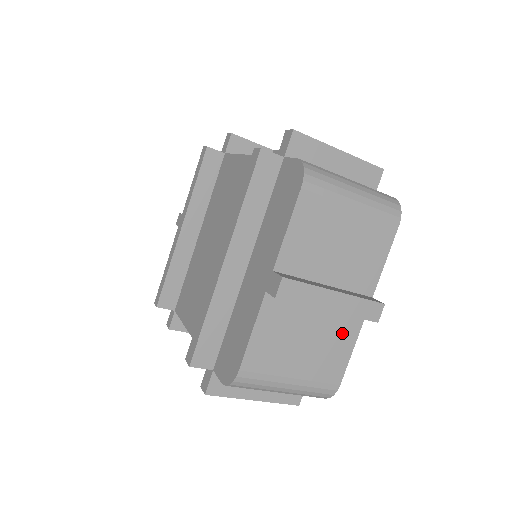
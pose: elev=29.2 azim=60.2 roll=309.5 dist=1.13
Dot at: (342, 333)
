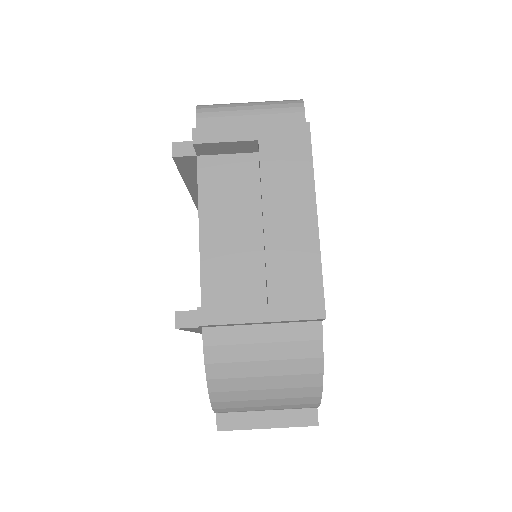
Dot at: occluded
